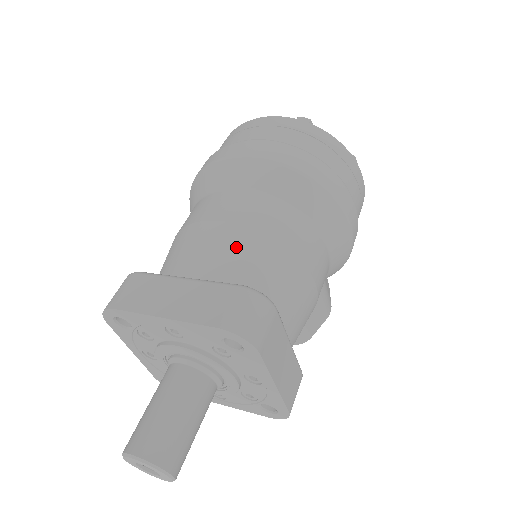
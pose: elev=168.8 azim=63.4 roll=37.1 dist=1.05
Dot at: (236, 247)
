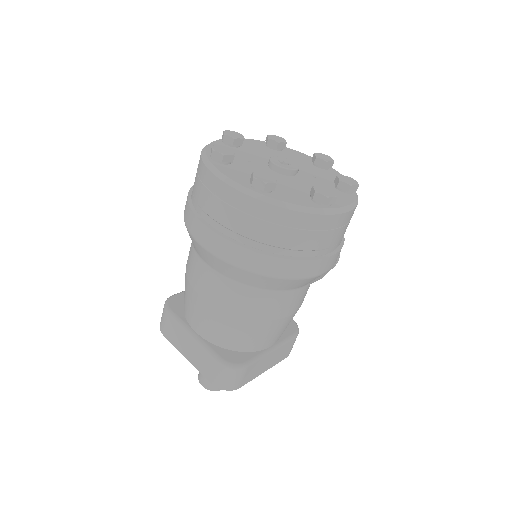
Dot at: (216, 322)
